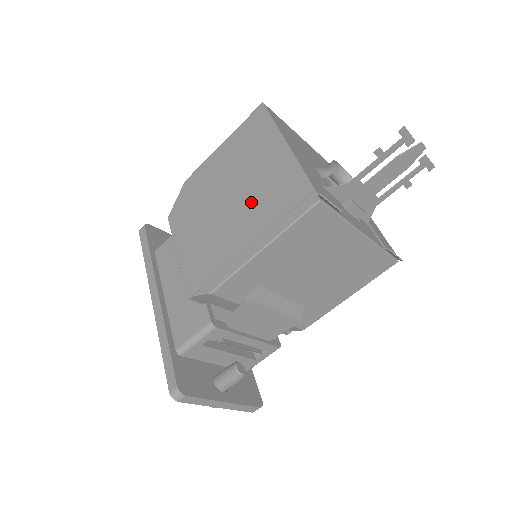
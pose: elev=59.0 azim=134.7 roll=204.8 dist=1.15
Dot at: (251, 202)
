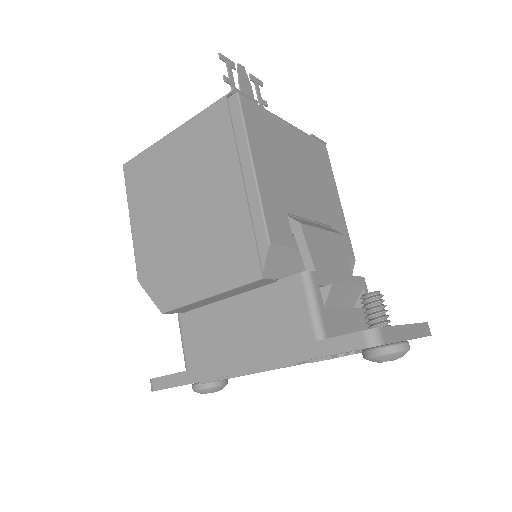
Dot at: (202, 176)
